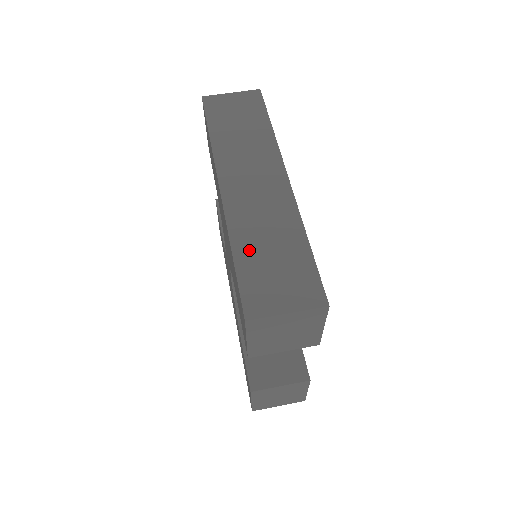
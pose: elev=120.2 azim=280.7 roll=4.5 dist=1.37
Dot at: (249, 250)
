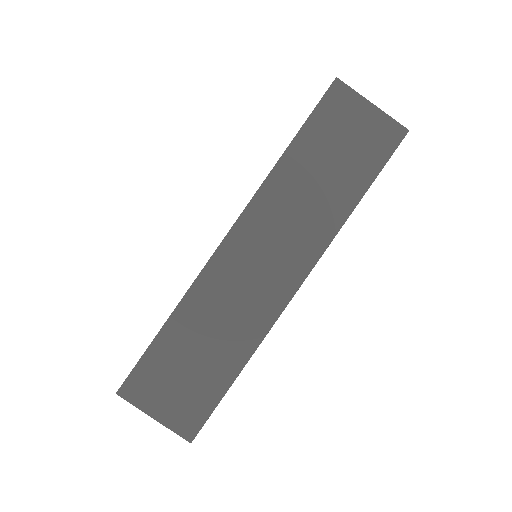
Dot at: (183, 333)
